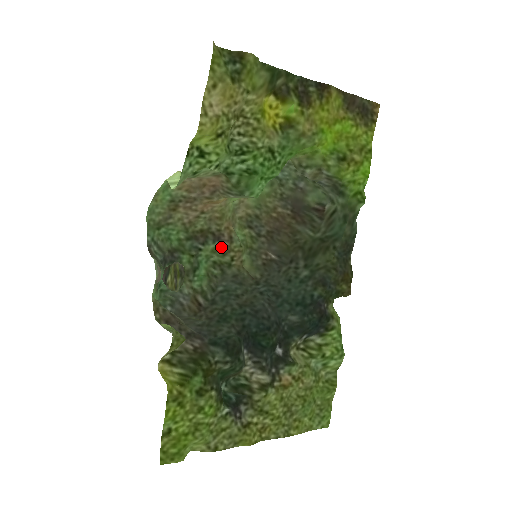
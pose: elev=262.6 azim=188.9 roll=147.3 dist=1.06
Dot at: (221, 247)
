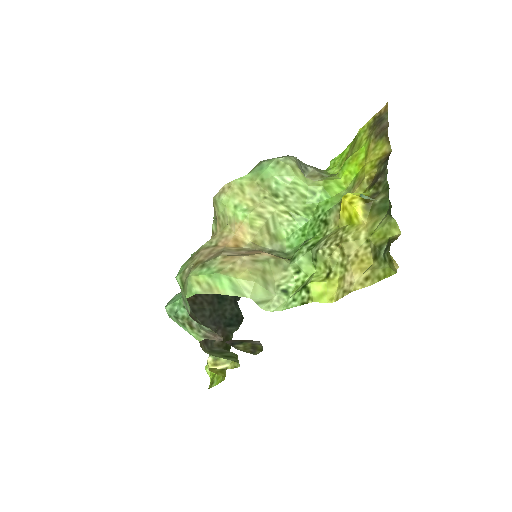
Dot at: occluded
